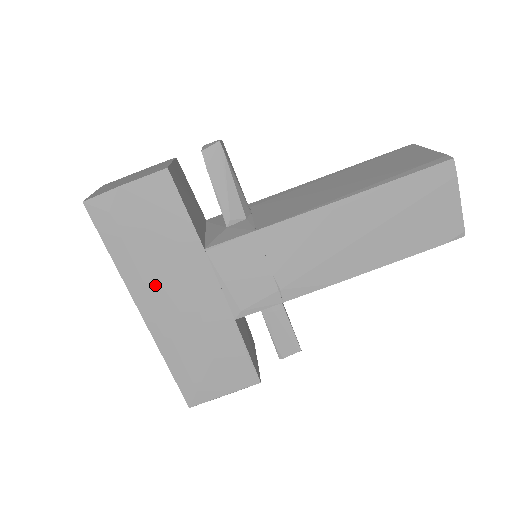
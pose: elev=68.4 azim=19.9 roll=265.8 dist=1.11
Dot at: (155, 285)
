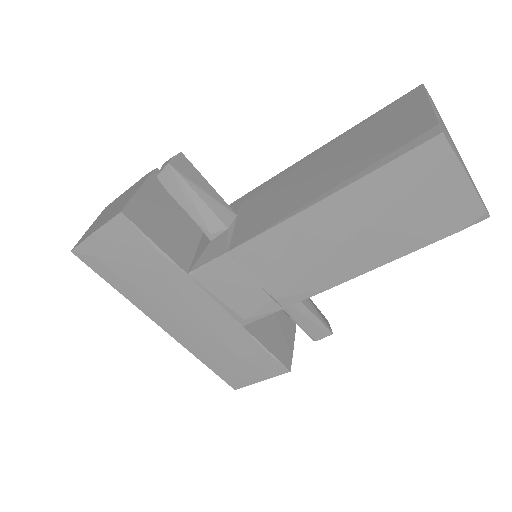
Dot at: (160, 306)
